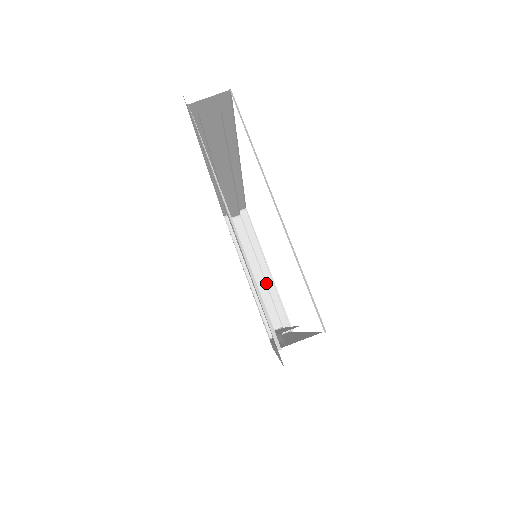
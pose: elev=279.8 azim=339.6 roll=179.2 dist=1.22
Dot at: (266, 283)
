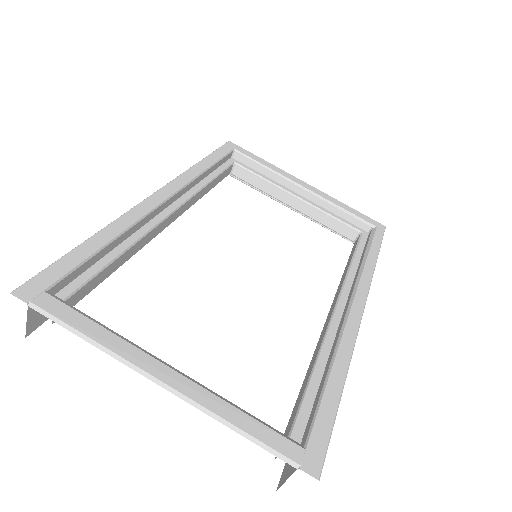
Dot at: (312, 205)
